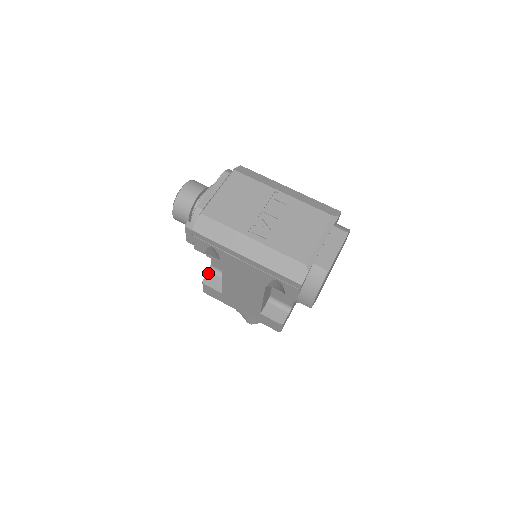
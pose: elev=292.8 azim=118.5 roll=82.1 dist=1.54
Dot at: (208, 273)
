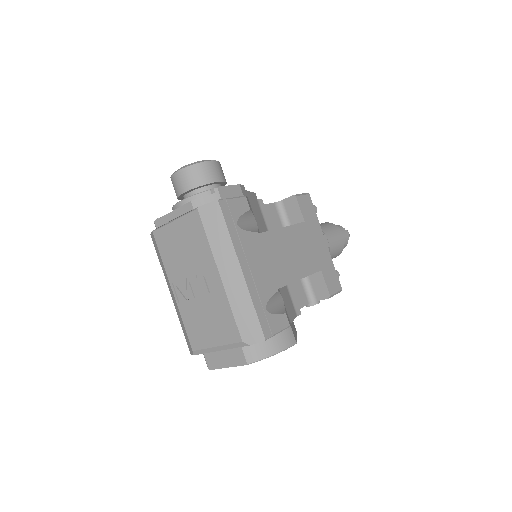
Dot at: occluded
